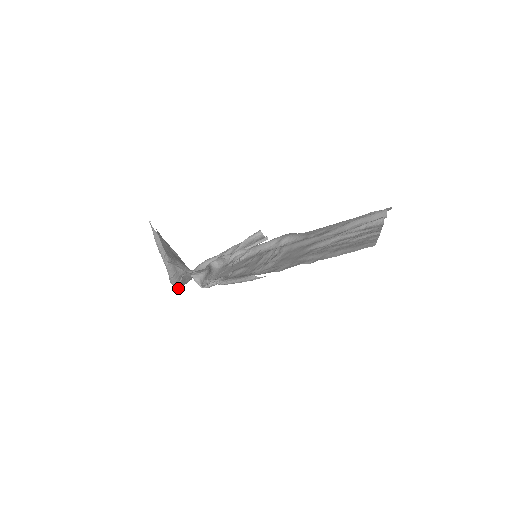
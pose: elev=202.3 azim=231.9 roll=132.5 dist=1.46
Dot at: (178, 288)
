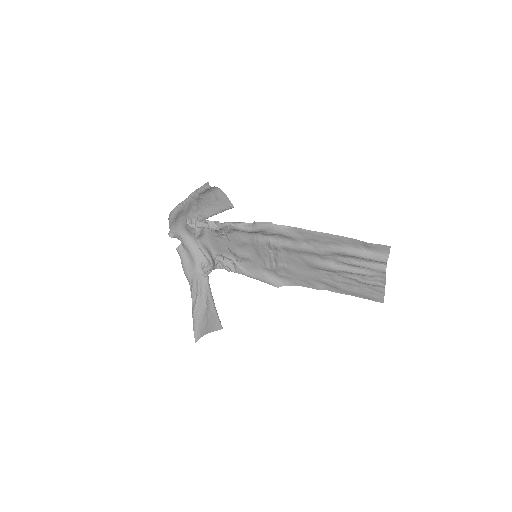
Dot at: occluded
